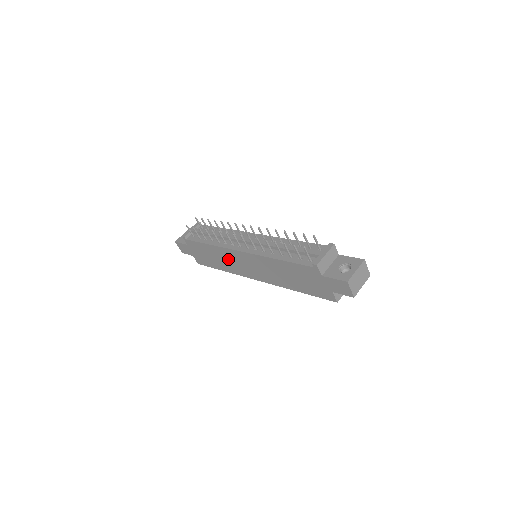
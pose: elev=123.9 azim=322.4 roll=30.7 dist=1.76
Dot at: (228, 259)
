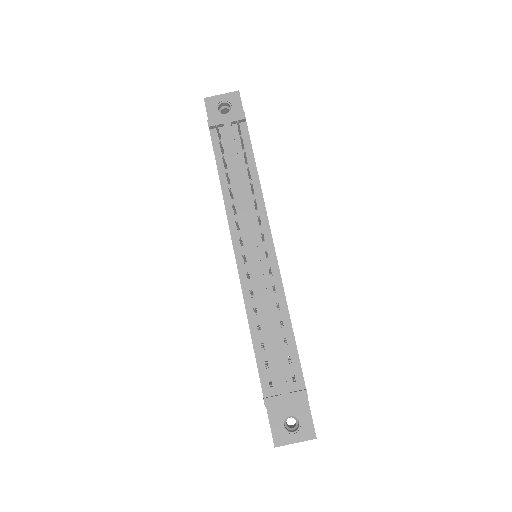
Dot at: occluded
